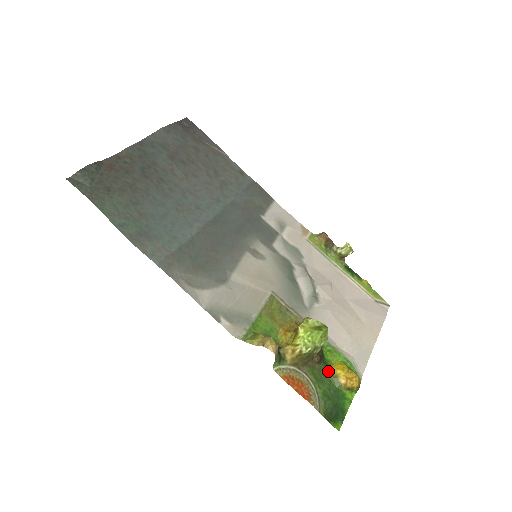
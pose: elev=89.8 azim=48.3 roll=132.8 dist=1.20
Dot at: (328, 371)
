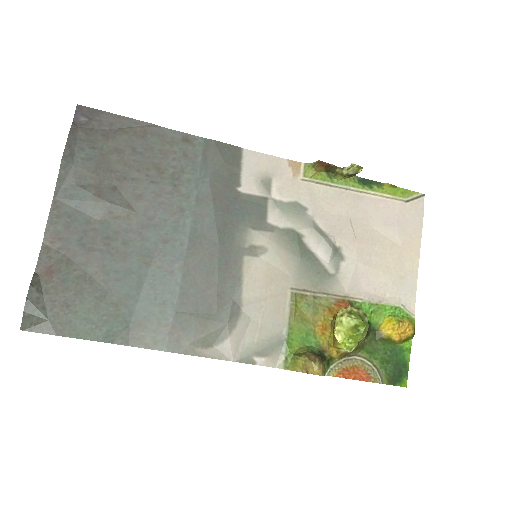
Dot at: (379, 337)
